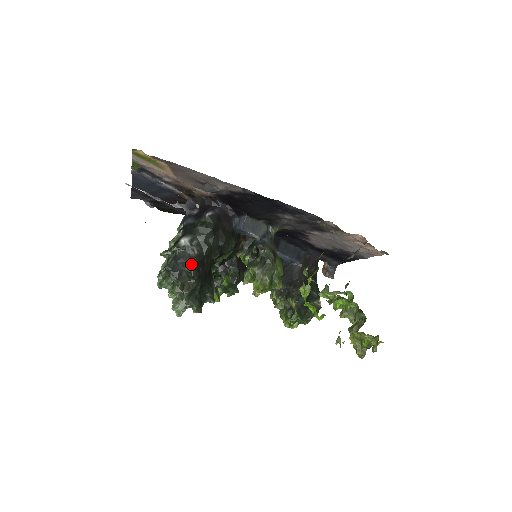
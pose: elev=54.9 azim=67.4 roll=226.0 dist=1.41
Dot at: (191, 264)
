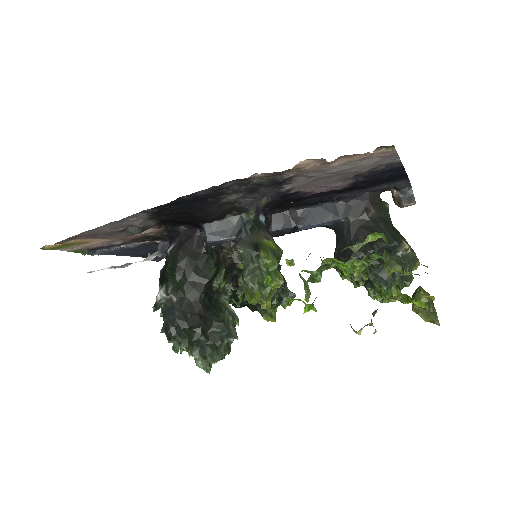
Dot at: (173, 316)
